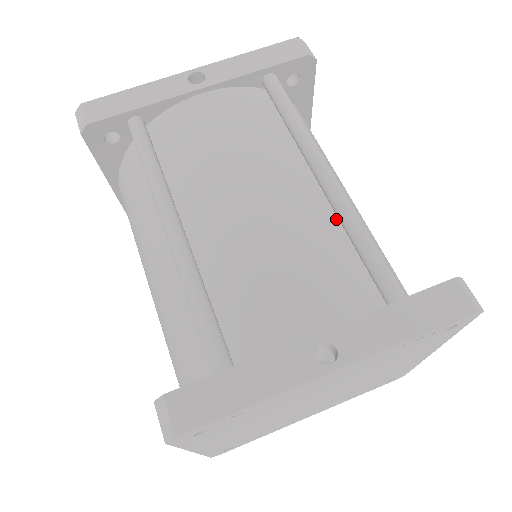
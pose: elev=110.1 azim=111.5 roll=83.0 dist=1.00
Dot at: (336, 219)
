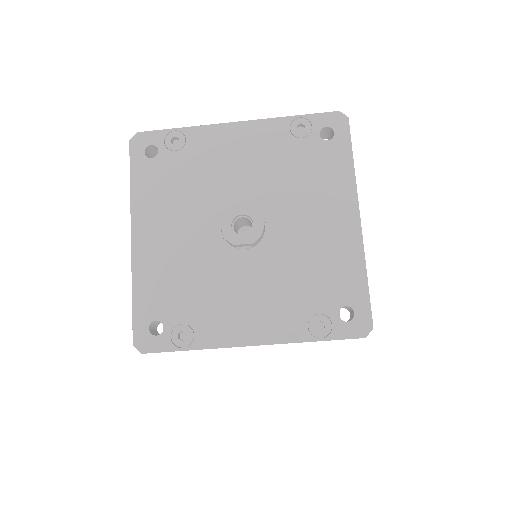
Dot at: occluded
